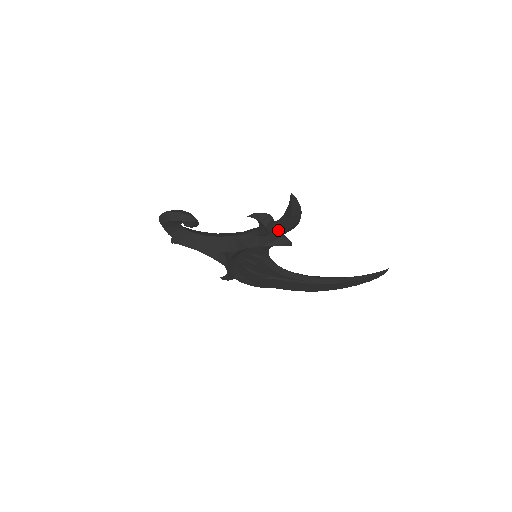
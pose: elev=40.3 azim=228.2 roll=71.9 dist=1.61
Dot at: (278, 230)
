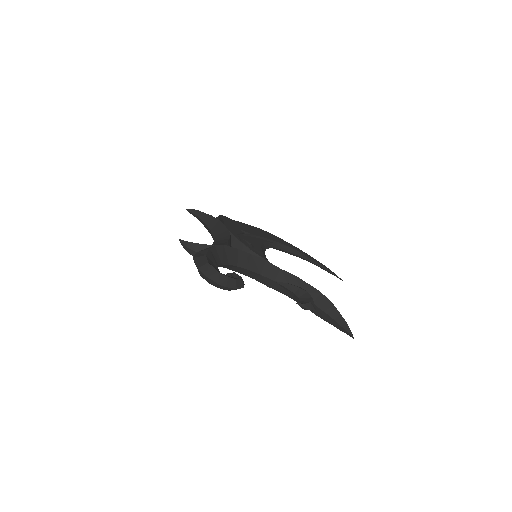
Dot at: occluded
